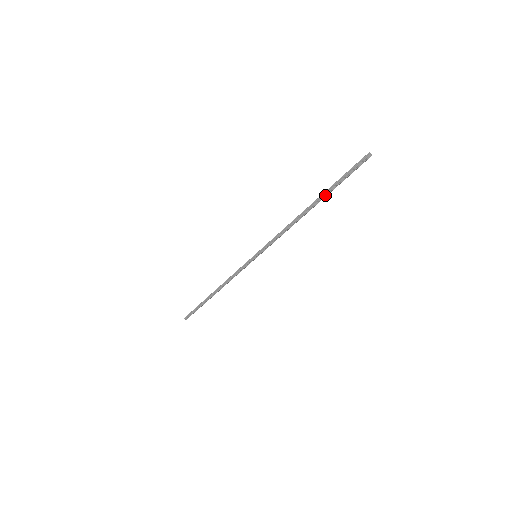
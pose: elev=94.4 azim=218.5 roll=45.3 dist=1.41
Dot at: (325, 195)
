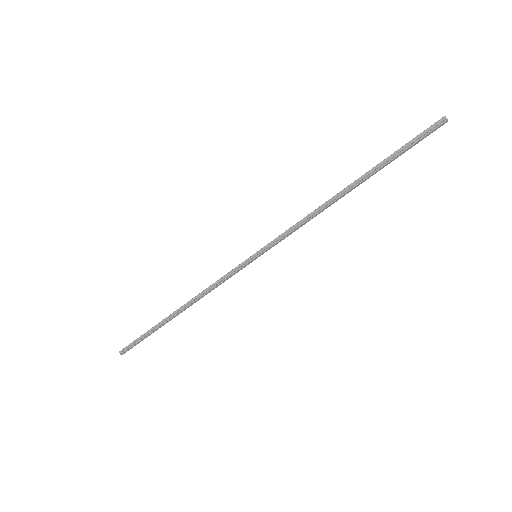
Dot at: (375, 170)
